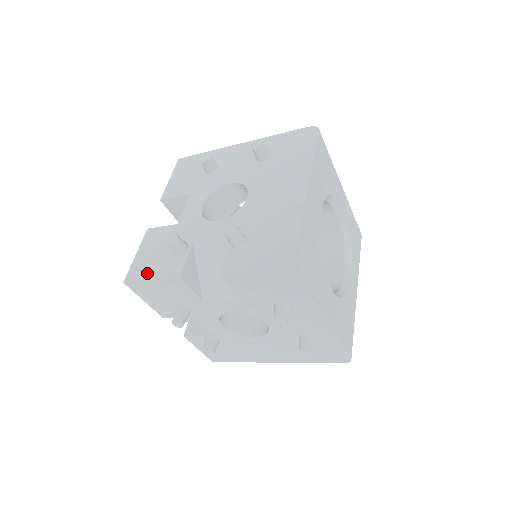
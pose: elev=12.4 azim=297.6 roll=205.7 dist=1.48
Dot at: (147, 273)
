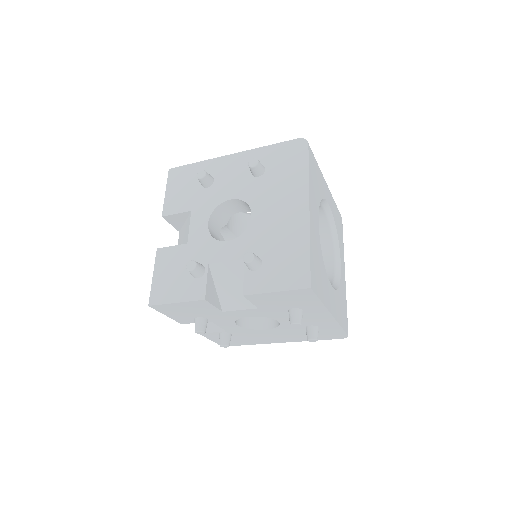
Dot at: (170, 296)
